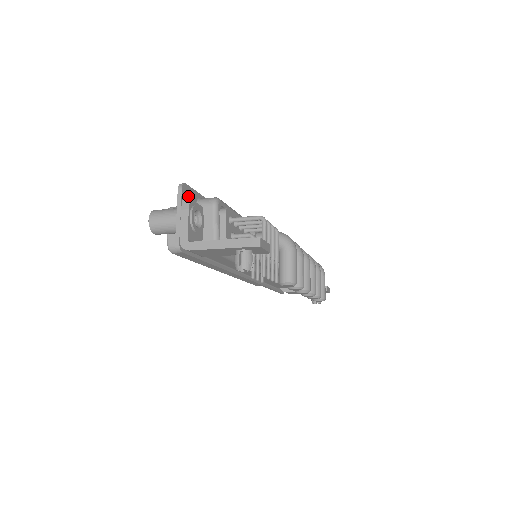
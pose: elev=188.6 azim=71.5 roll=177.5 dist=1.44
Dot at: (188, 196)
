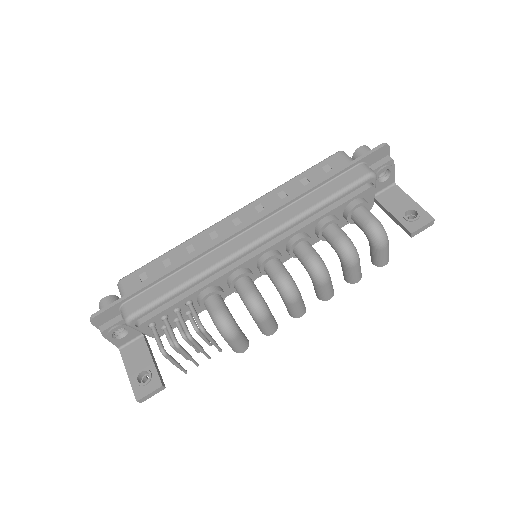
Dot at: (104, 318)
